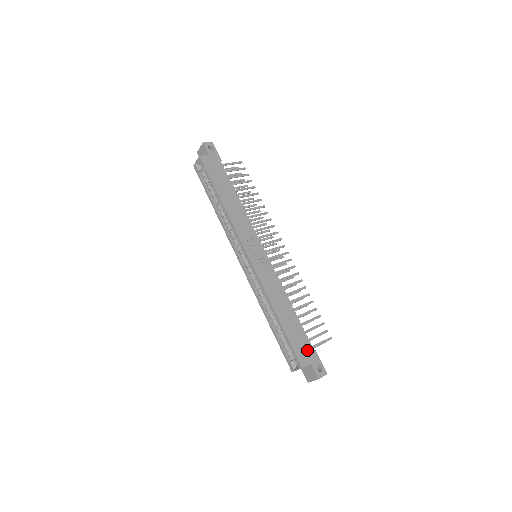
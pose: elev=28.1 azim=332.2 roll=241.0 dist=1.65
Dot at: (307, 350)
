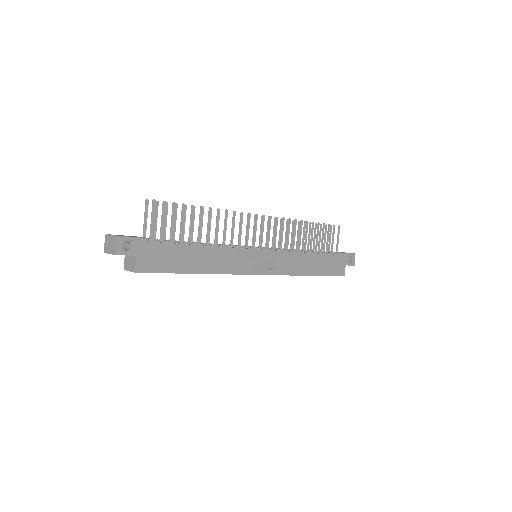
Dot at: (338, 262)
